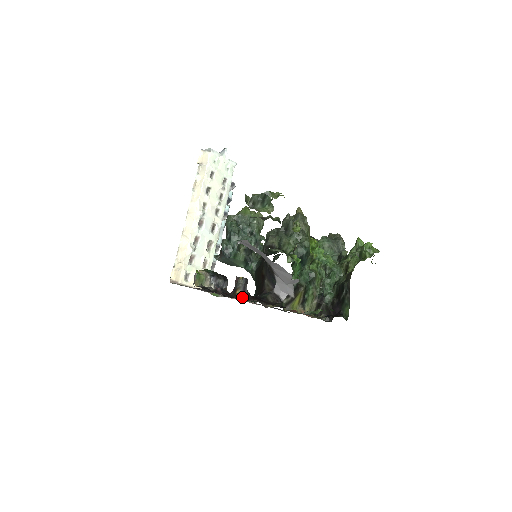
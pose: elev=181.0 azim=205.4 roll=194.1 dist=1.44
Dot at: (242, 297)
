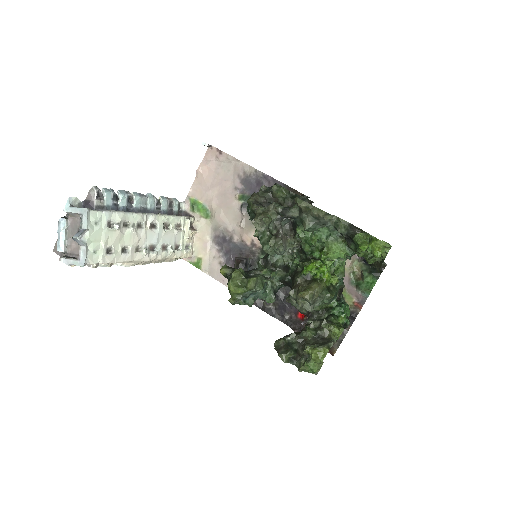
Dot at: occluded
